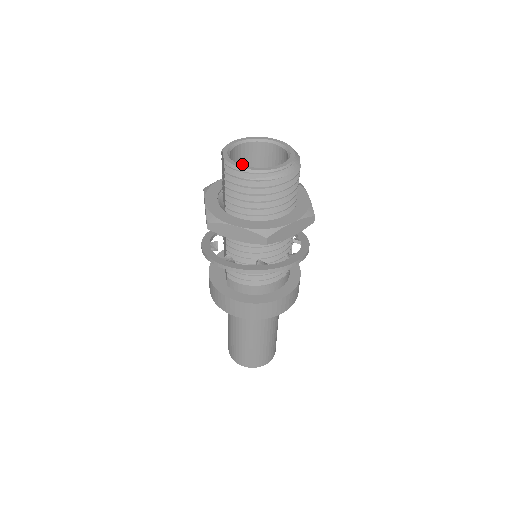
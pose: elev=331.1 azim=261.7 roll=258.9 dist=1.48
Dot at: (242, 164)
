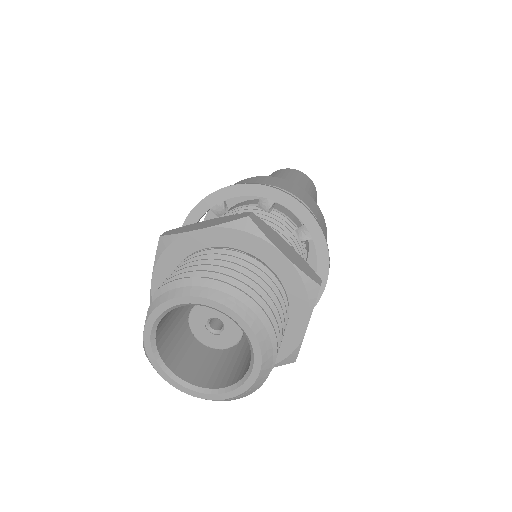
Dot at: occluded
